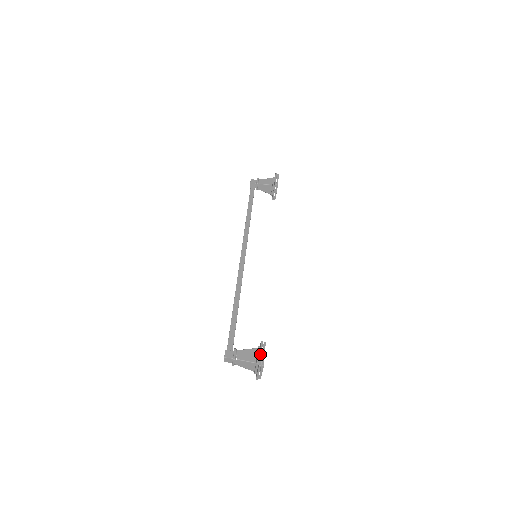
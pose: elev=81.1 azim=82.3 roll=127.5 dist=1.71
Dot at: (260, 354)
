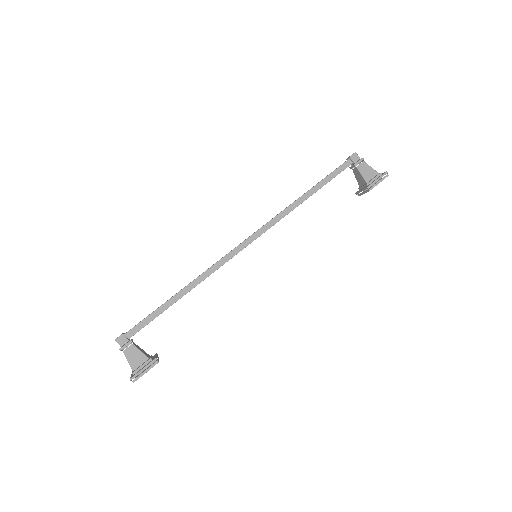
Dot at: (141, 370)
